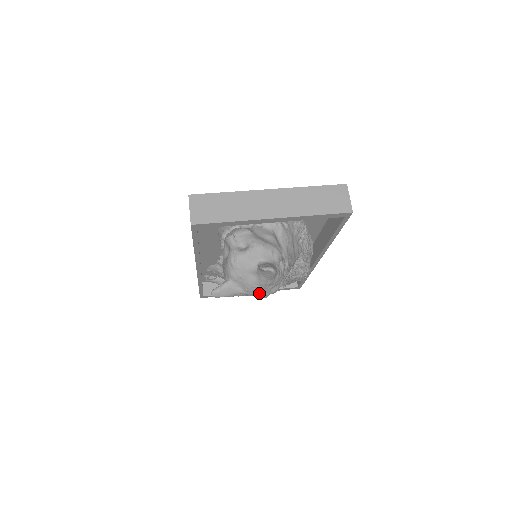
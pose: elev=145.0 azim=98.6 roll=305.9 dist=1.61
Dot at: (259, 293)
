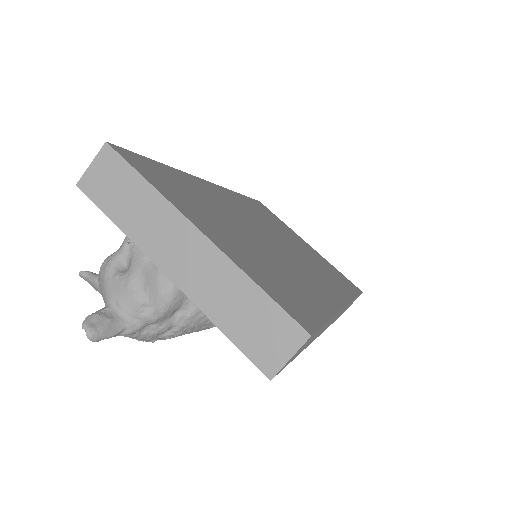
Dot at: occluded
